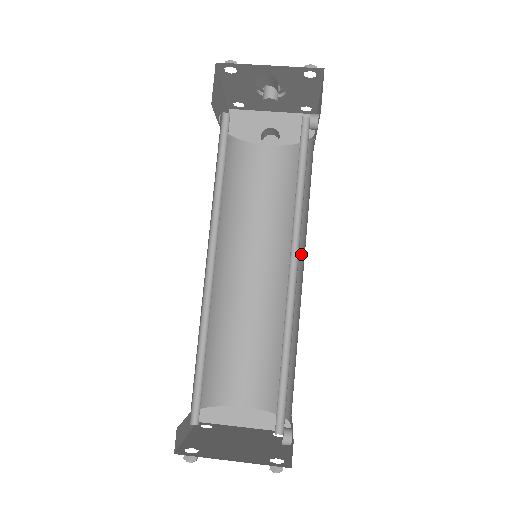
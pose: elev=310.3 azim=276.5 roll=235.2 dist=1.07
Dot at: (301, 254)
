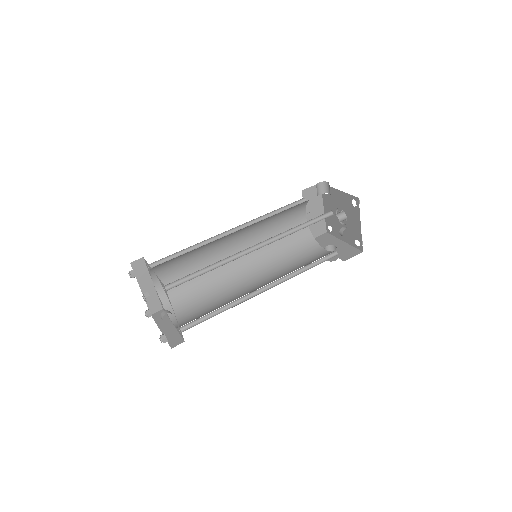
Dot at: occluded
